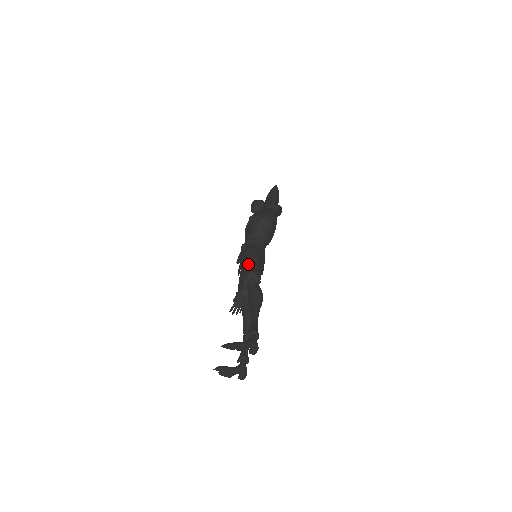
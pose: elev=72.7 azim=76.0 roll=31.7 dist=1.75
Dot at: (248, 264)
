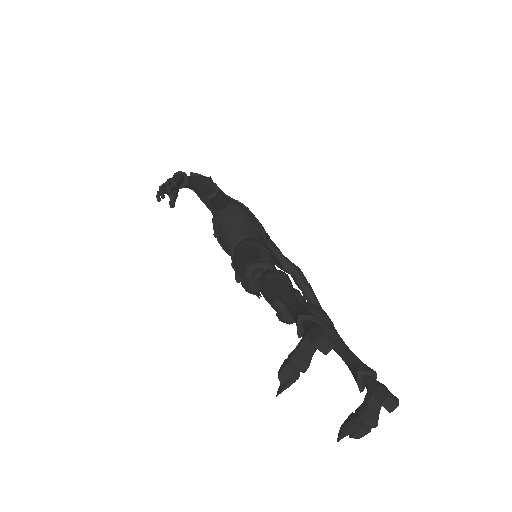
Dot at: (239, 268)
